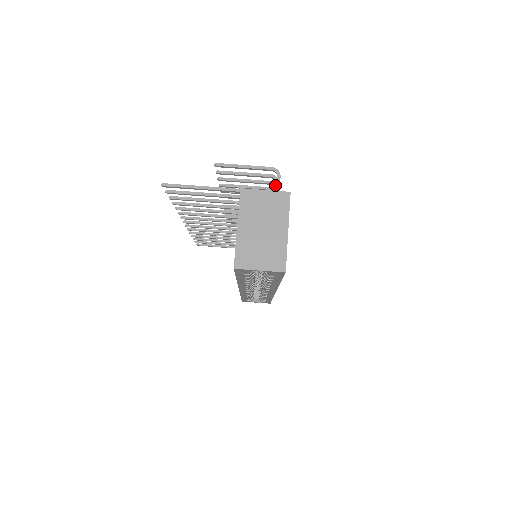
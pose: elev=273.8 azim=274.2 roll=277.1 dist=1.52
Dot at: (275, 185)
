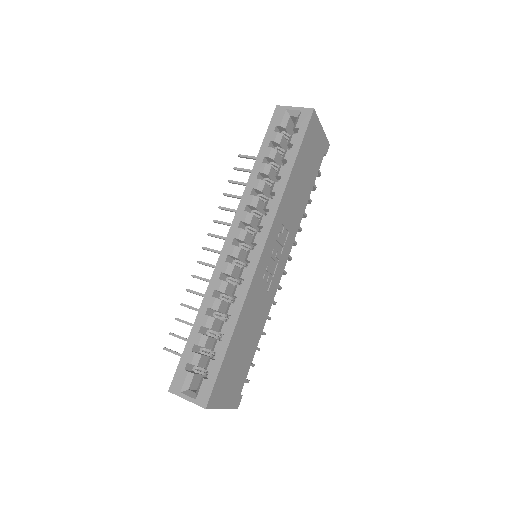
Dot at: occluded
